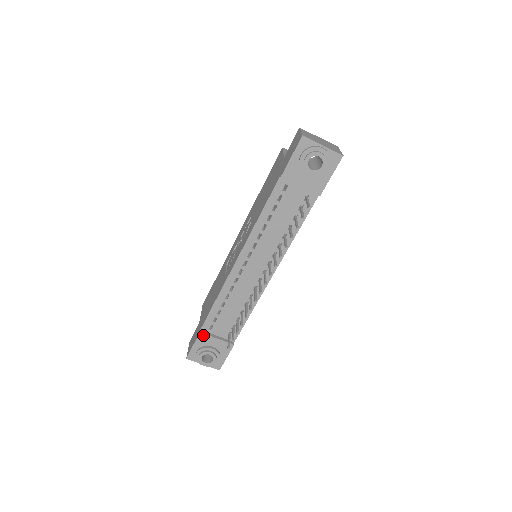
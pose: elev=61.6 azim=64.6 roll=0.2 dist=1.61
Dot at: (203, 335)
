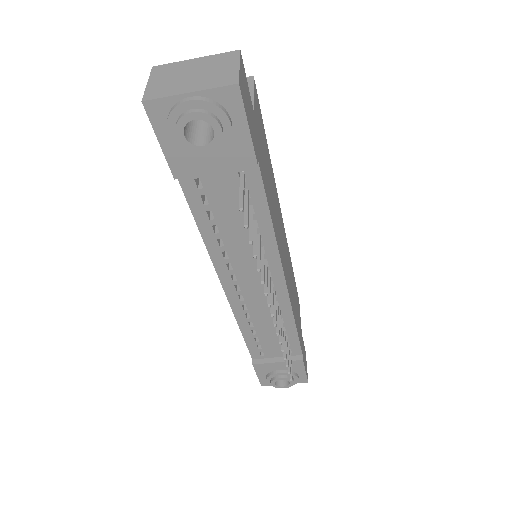
Dot at: (258, 365)
